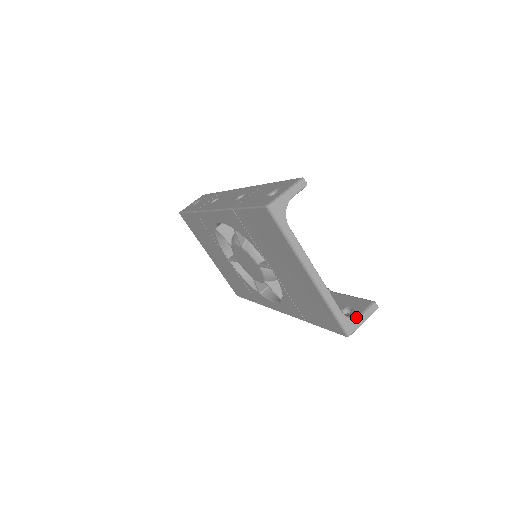
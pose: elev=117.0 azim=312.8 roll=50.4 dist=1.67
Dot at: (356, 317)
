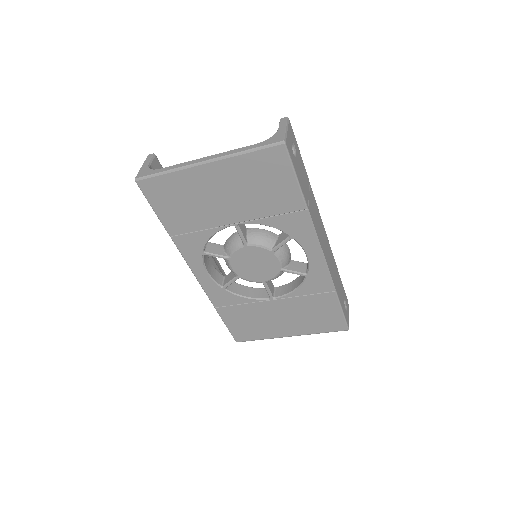
Dot at: (275, 134)
